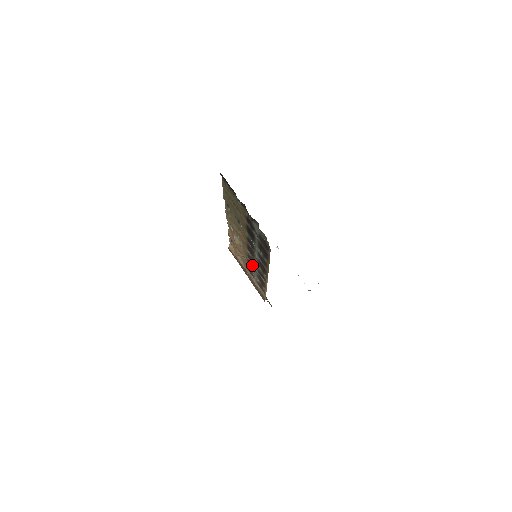
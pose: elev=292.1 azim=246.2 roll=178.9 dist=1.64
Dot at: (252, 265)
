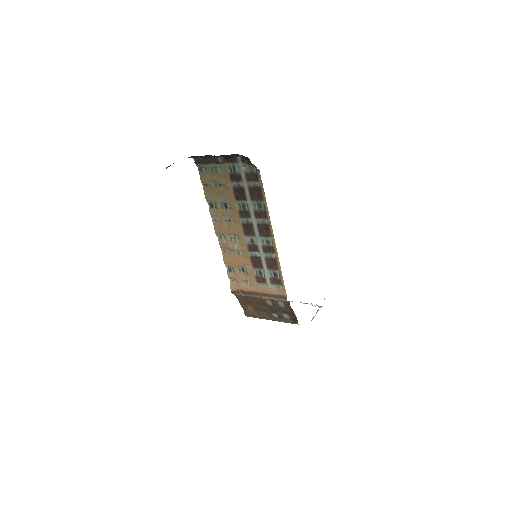
Dot at: (257, 257)
